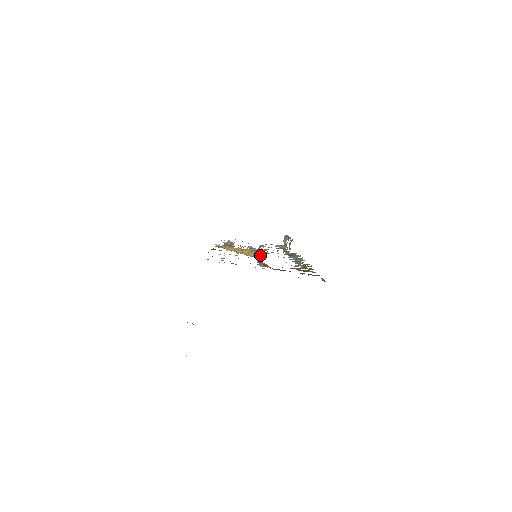
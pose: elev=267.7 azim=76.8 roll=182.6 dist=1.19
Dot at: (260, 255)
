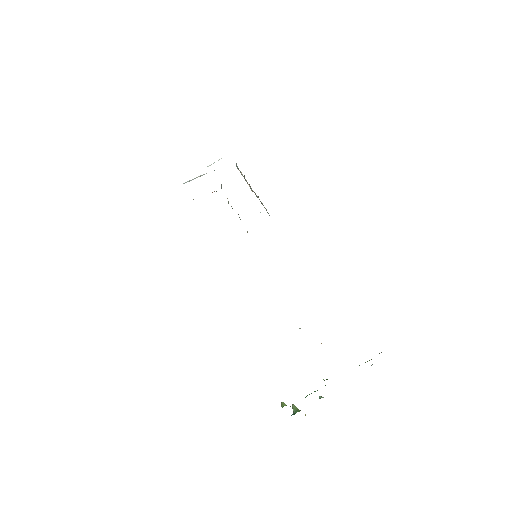
Dot at: occluded
